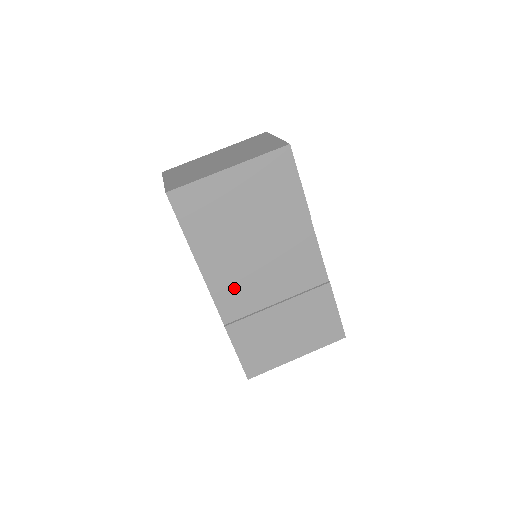
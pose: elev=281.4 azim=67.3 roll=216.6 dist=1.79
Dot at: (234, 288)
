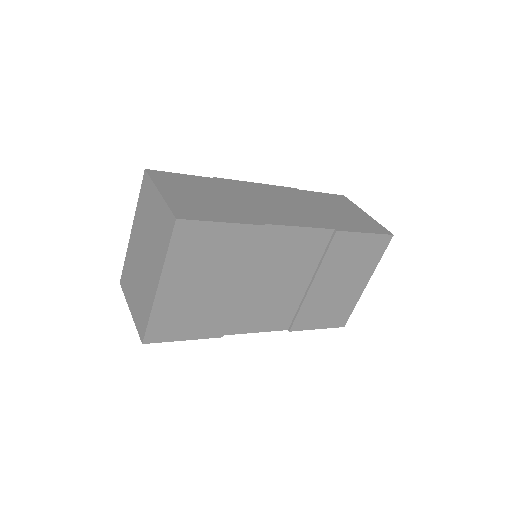
Dot at: (266, 313)
